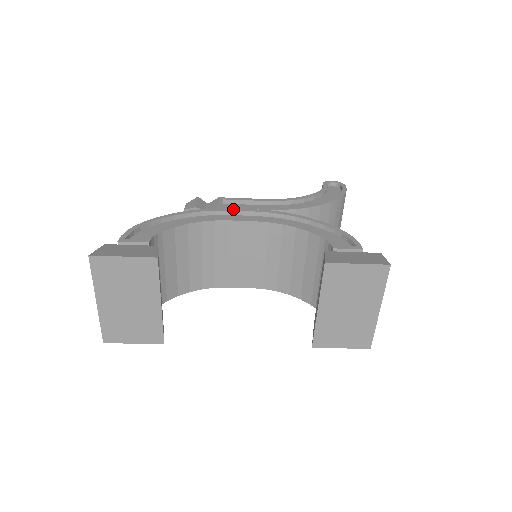
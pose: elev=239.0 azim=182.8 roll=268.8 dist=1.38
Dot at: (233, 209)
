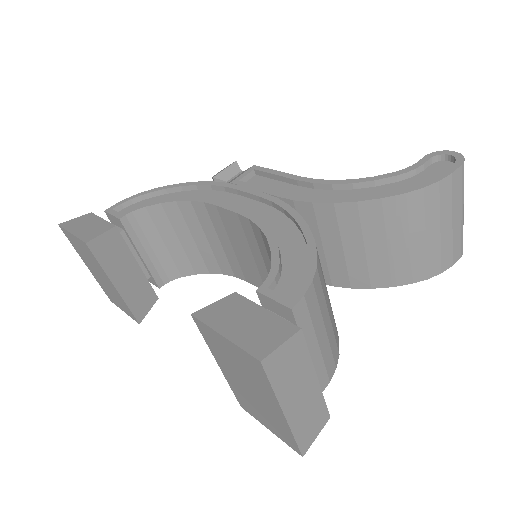
Dot at: (242, 187)
